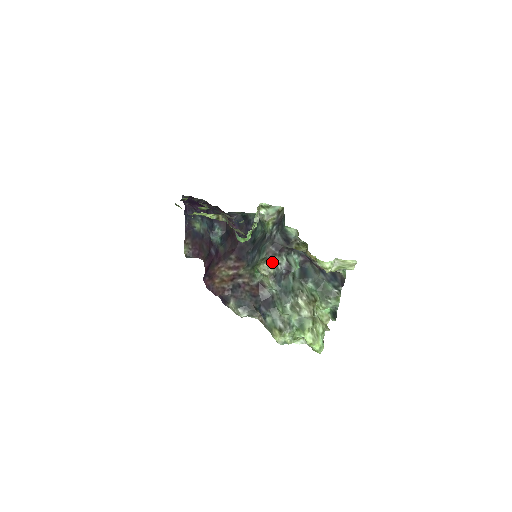
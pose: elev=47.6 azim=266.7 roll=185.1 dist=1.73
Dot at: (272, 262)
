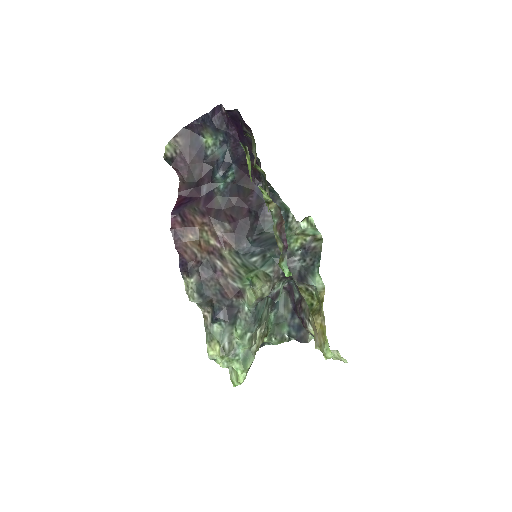
Dot at: (272, 287)
